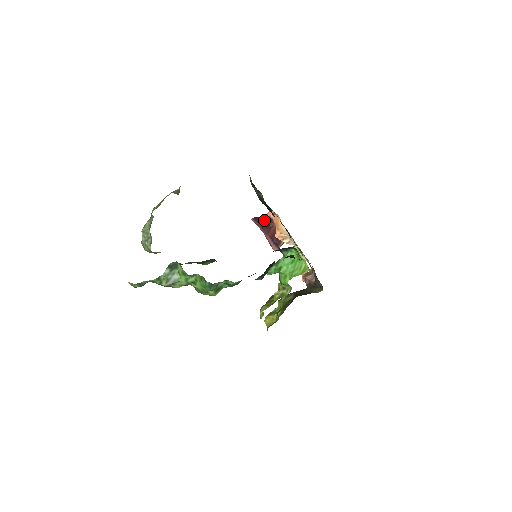
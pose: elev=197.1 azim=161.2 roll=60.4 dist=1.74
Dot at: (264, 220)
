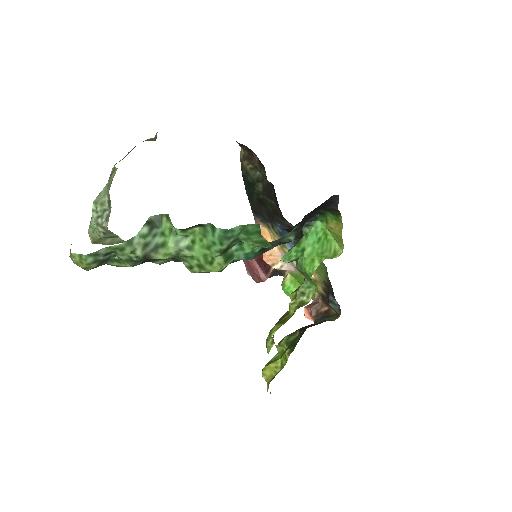
Dot at: occluded
